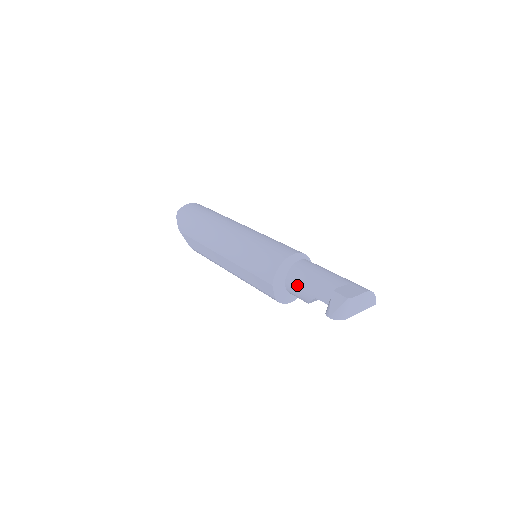
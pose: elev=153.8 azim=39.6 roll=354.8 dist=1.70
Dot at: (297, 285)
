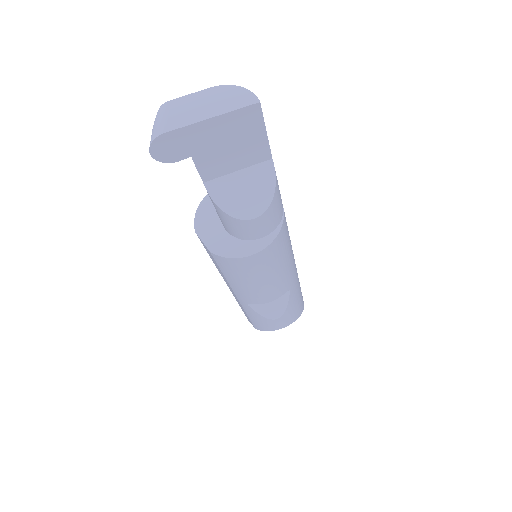
Dot at: occluded
